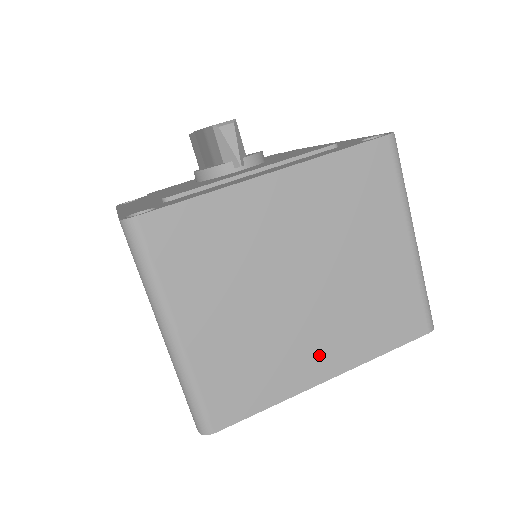
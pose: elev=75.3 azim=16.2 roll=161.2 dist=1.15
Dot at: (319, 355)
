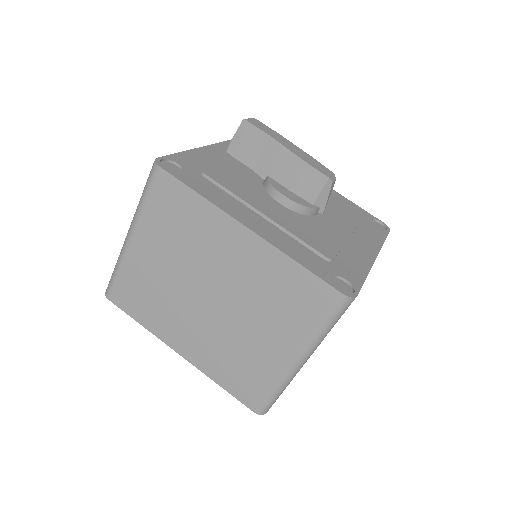
Dot at: occluded
